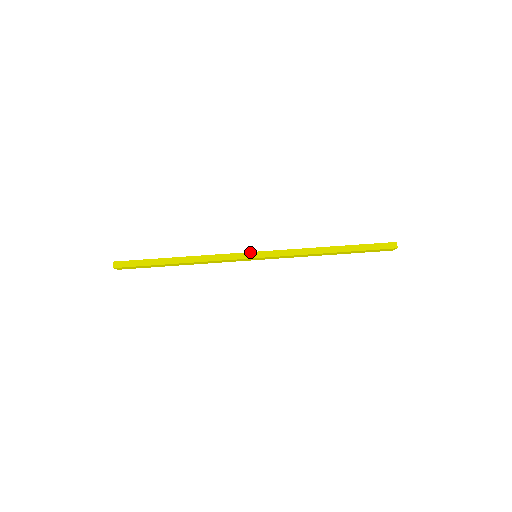
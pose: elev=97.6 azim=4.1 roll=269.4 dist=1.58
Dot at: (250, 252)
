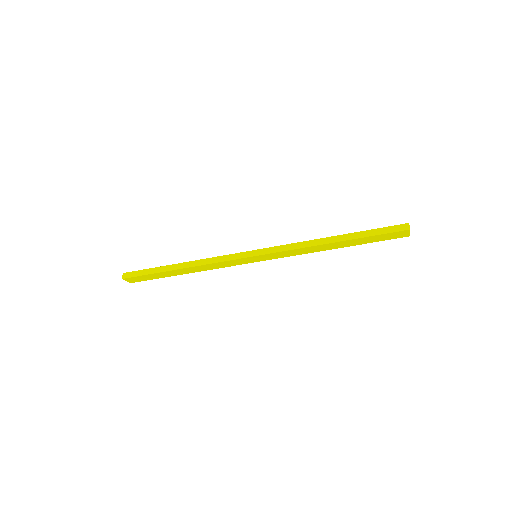
Dot at: (248, 251)
